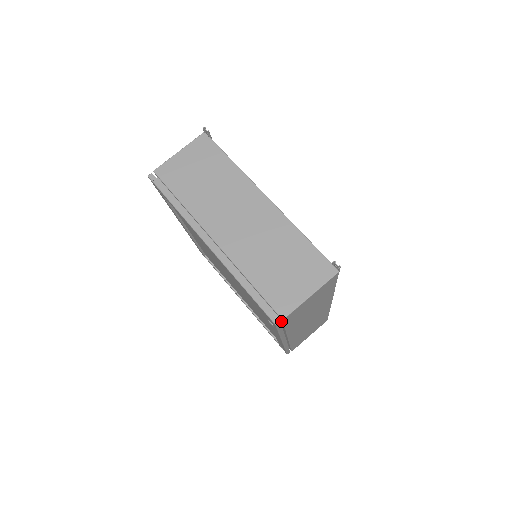
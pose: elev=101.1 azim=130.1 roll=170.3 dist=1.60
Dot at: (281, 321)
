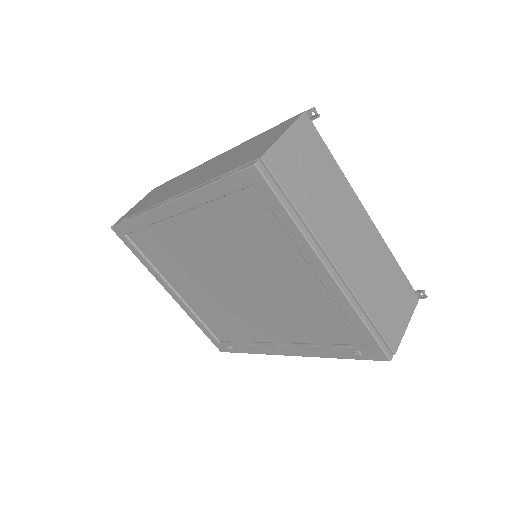
Dot at: occluded
